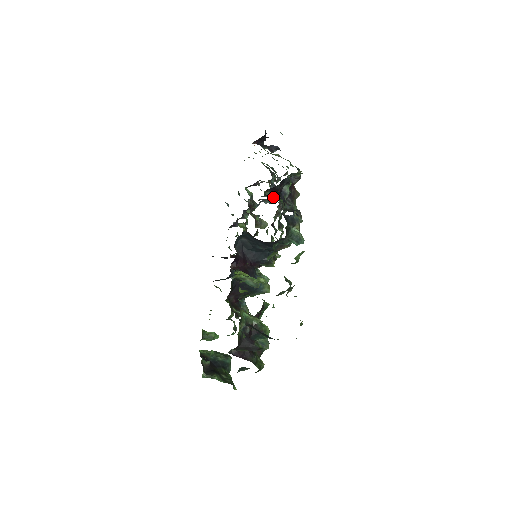
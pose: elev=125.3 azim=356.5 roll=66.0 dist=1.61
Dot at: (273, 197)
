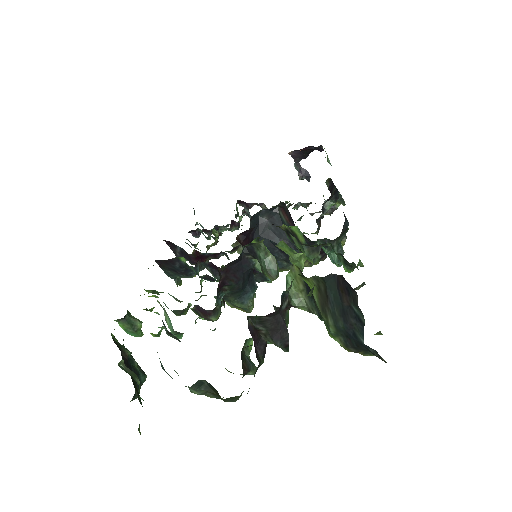
Dot at: occluded
